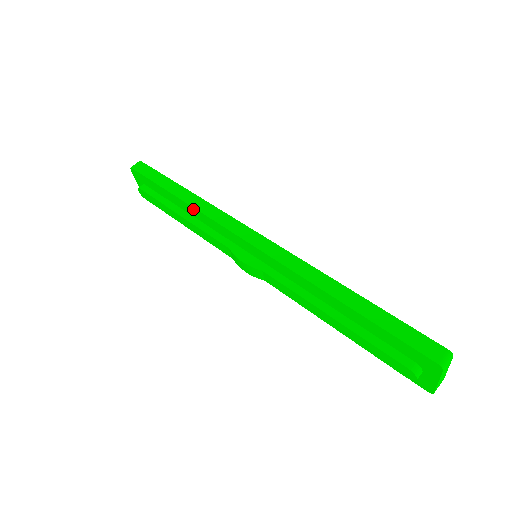
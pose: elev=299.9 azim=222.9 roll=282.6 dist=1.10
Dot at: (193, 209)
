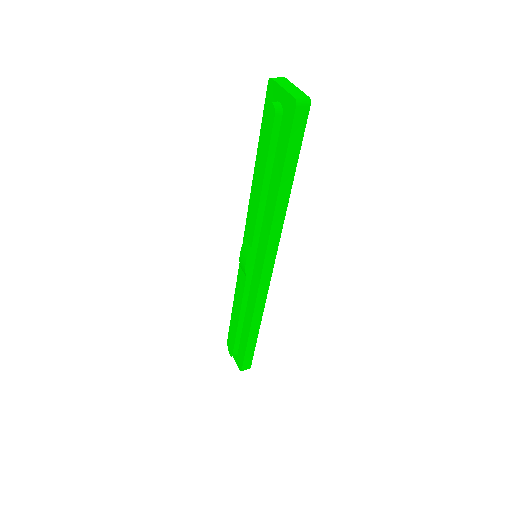
Dot at: (236, 292)
